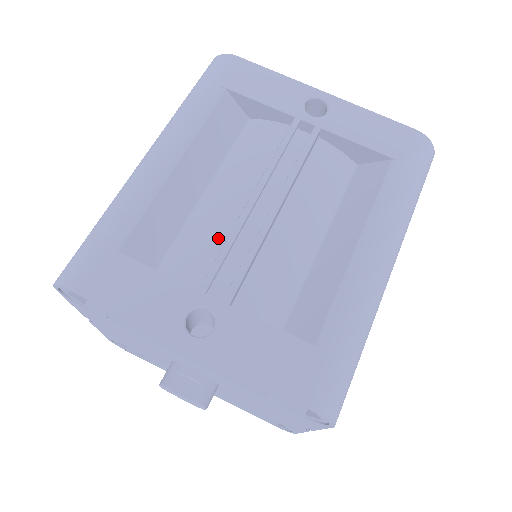
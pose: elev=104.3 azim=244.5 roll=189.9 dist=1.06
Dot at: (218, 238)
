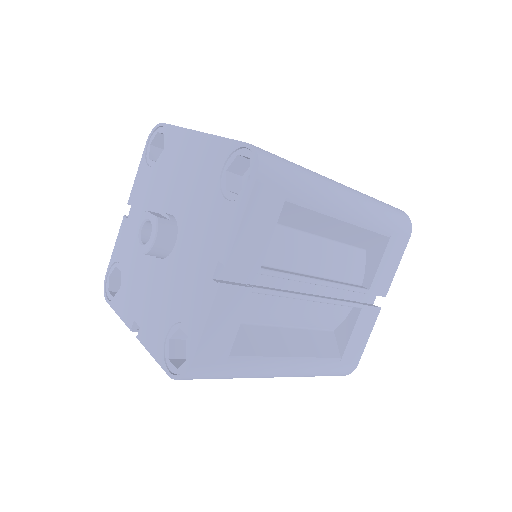
Dot at: occluded
